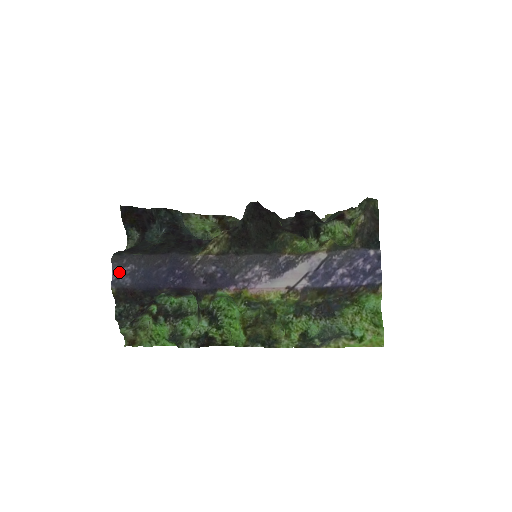
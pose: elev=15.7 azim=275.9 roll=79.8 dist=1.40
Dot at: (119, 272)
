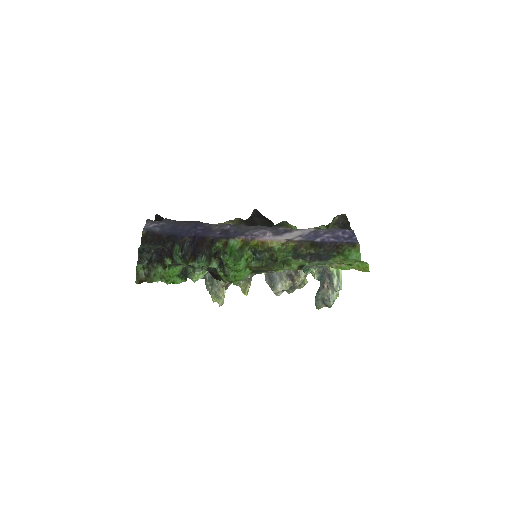
Dot at: (151, 225)
